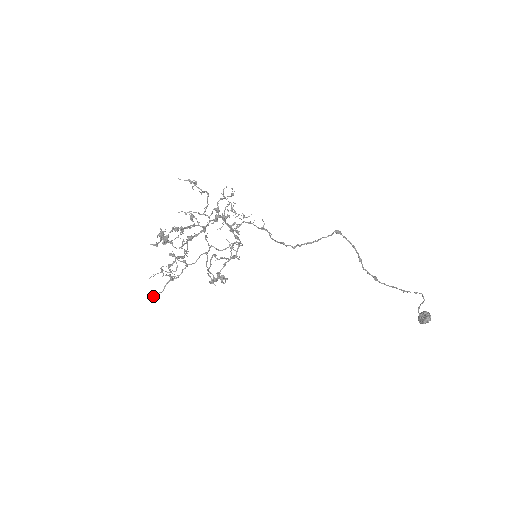
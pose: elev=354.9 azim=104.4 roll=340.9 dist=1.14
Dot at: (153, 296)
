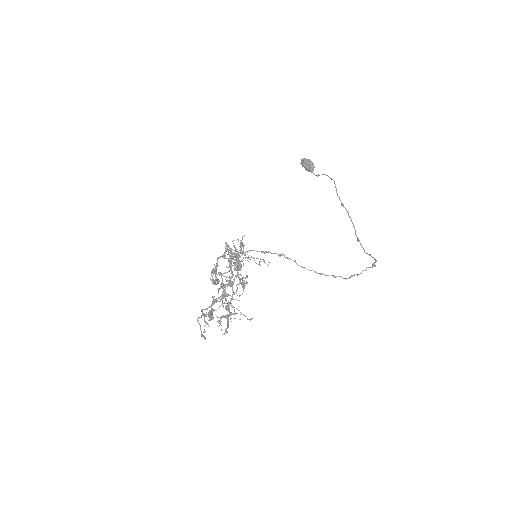
Dot at: (203, 337)
